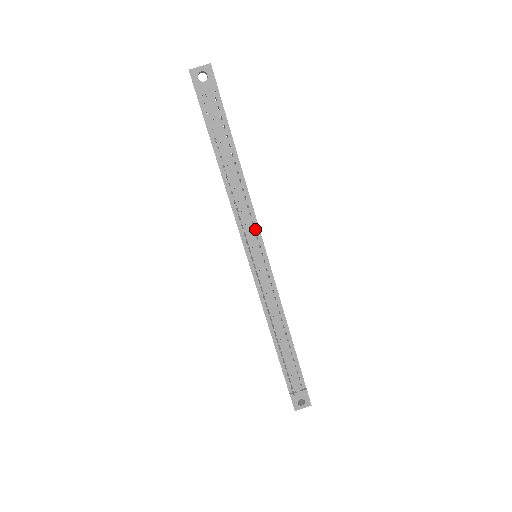
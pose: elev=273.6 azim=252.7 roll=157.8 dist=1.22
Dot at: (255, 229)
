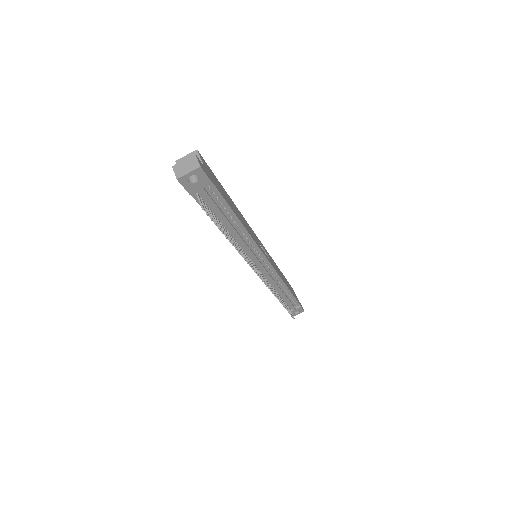
Dot at: (257, 251)
